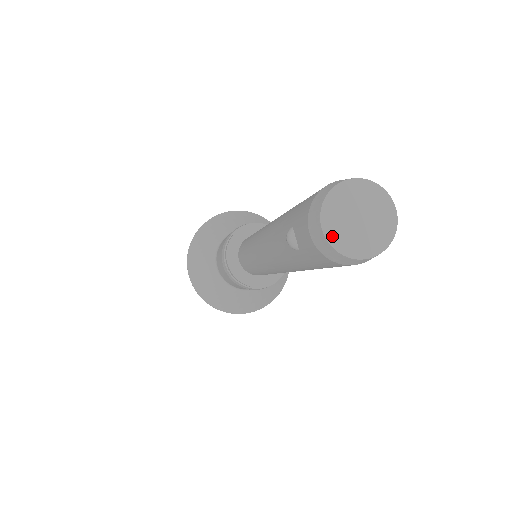
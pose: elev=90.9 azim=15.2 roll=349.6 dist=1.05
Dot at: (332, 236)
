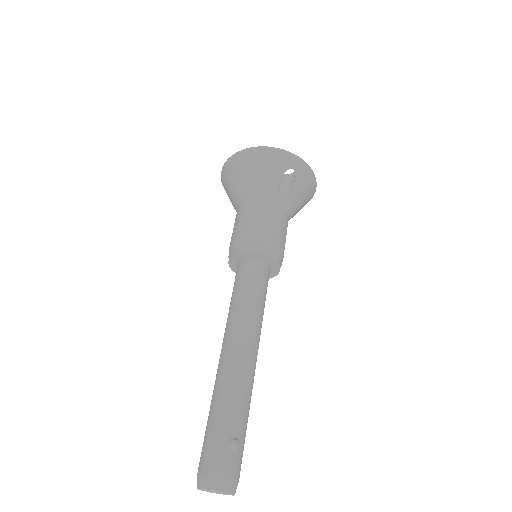
Dot at: occluded
